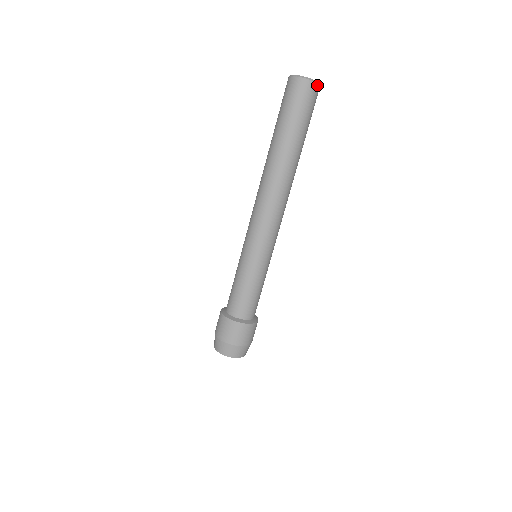
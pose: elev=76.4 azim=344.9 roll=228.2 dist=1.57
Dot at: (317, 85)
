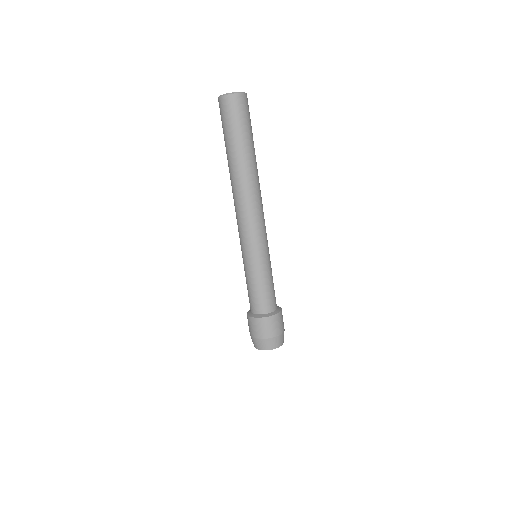
Dot at: (237, 95)
